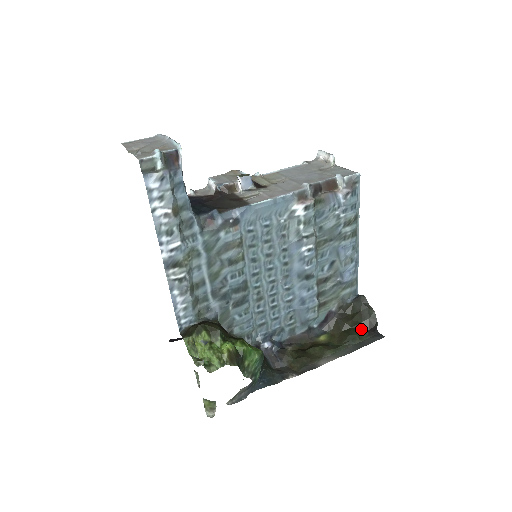
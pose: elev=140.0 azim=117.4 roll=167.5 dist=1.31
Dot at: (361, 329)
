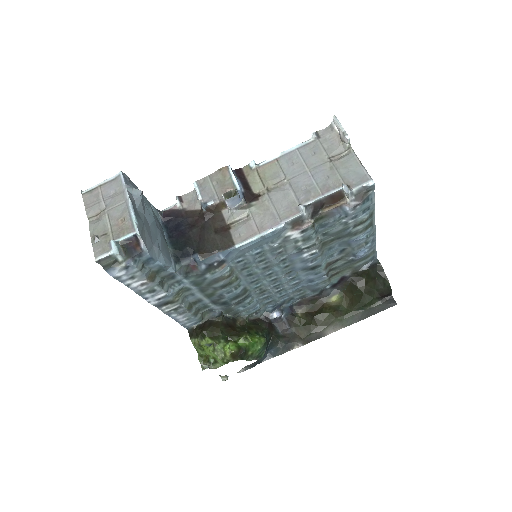
Dot at: (373, 296)
